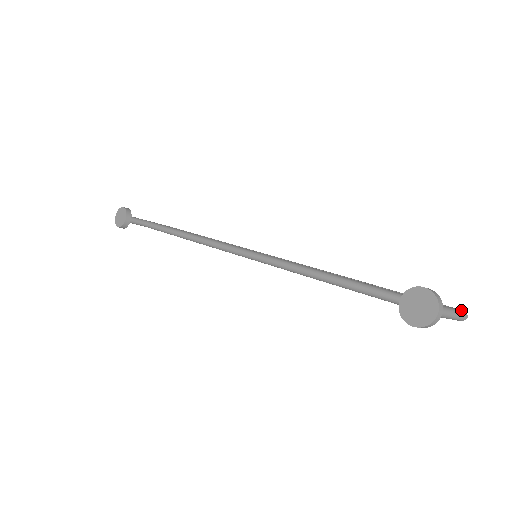
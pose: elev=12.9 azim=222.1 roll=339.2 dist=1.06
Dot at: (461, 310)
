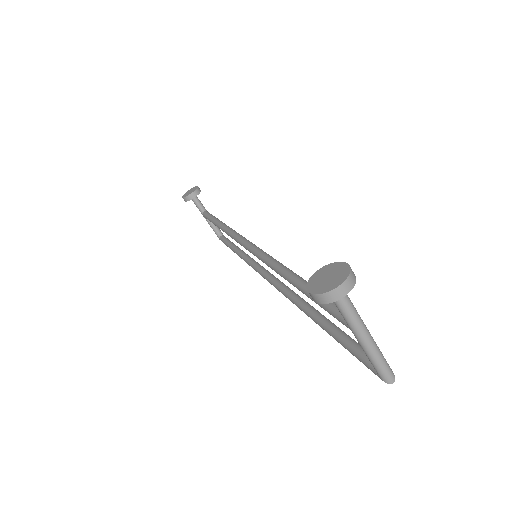
Dot at: occluded
